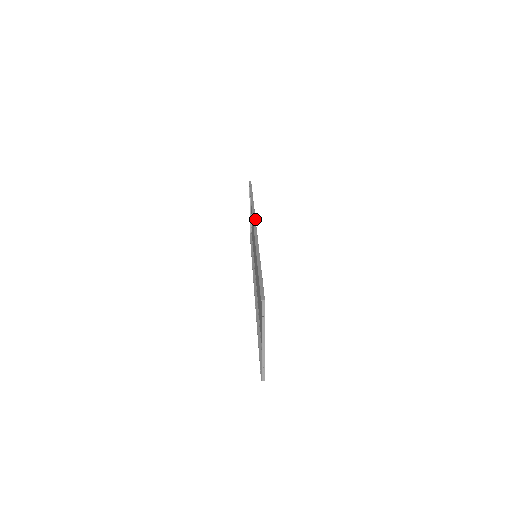
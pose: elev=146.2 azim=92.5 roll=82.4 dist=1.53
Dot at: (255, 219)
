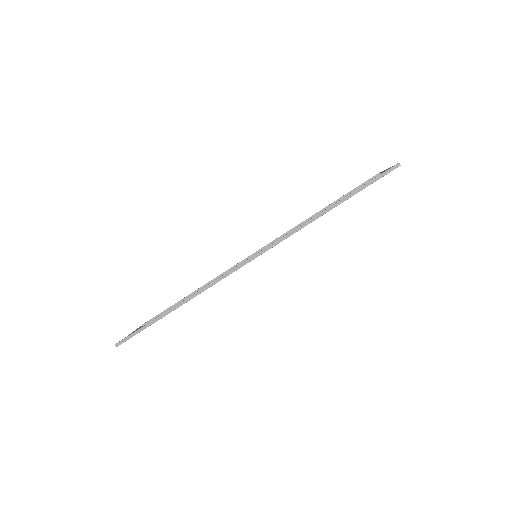
Dot at: (262, 253)
